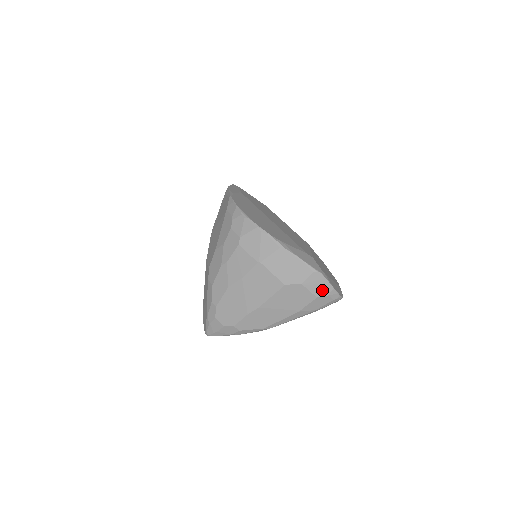
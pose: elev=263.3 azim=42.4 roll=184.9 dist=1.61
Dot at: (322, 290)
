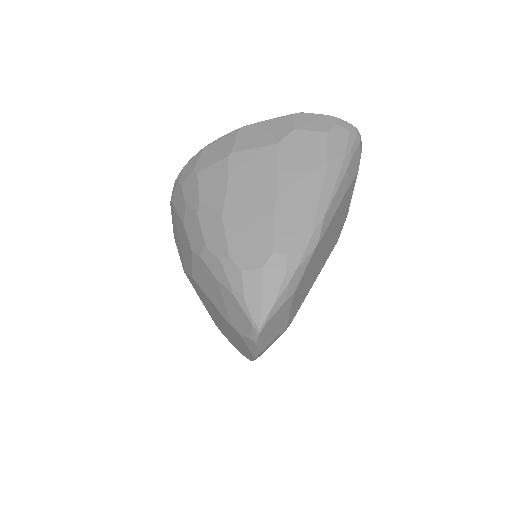
Dot at: (323, 124)
